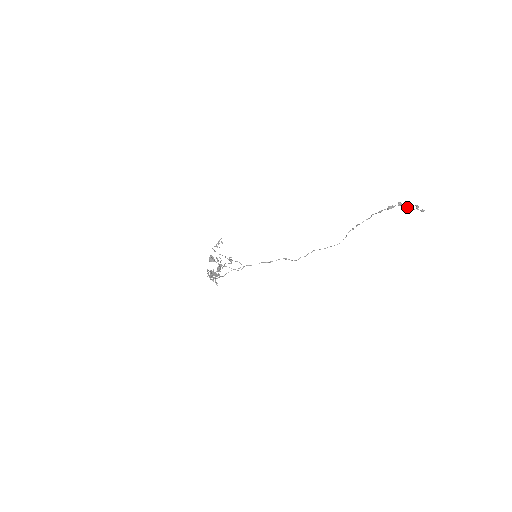
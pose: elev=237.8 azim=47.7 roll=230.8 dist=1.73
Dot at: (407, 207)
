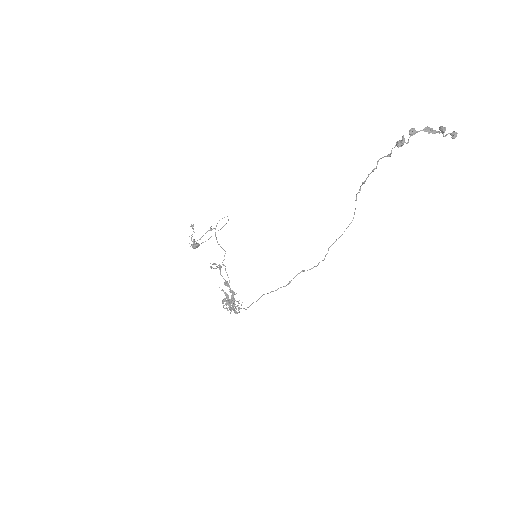
Dot at: occluded
